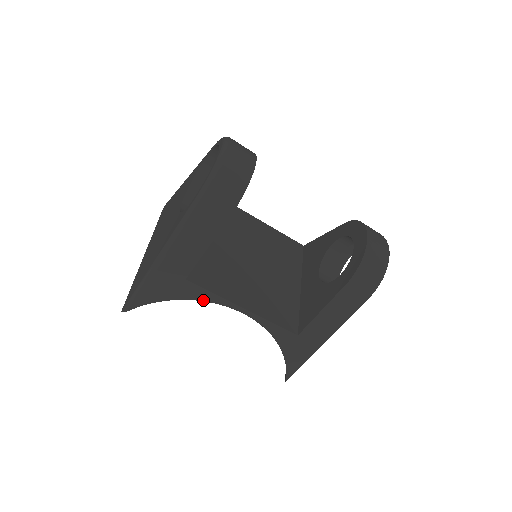
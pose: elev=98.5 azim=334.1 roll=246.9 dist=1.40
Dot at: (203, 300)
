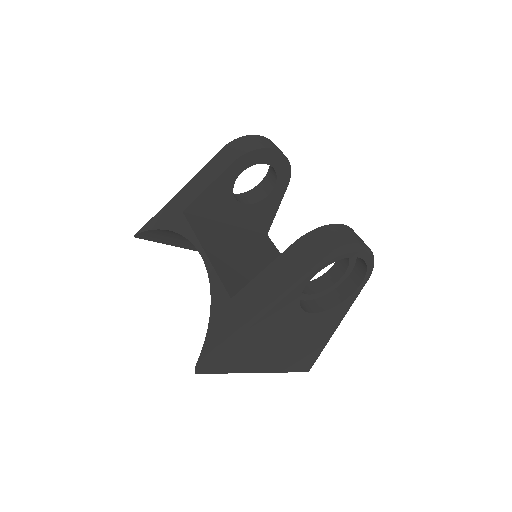
Dot at: (183, 235)
